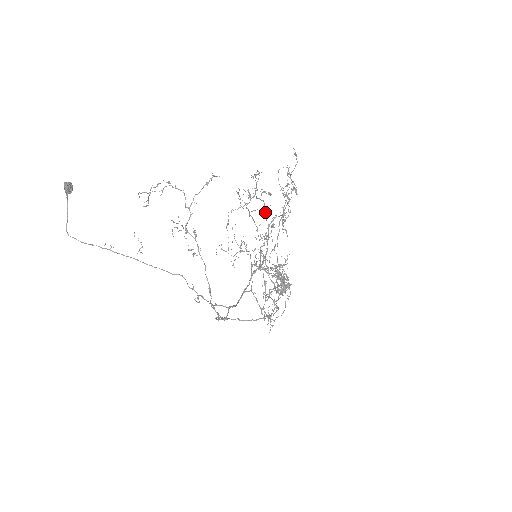
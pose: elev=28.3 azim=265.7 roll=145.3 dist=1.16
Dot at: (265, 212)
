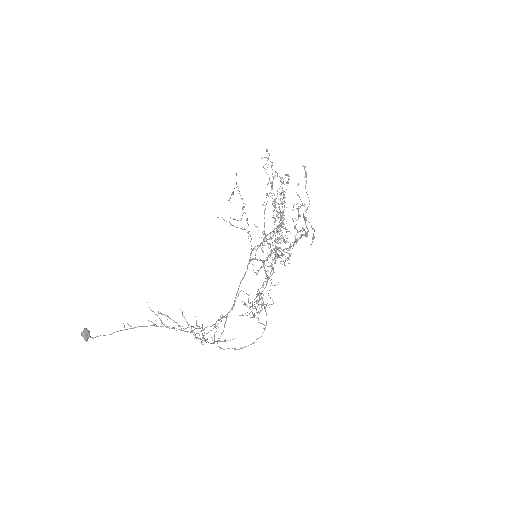
Dot at: (270, 247)
